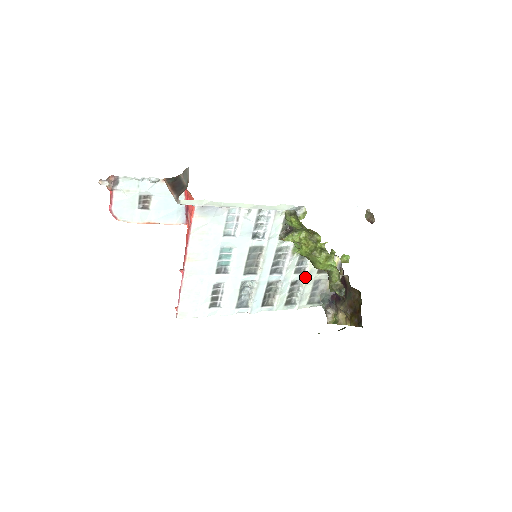
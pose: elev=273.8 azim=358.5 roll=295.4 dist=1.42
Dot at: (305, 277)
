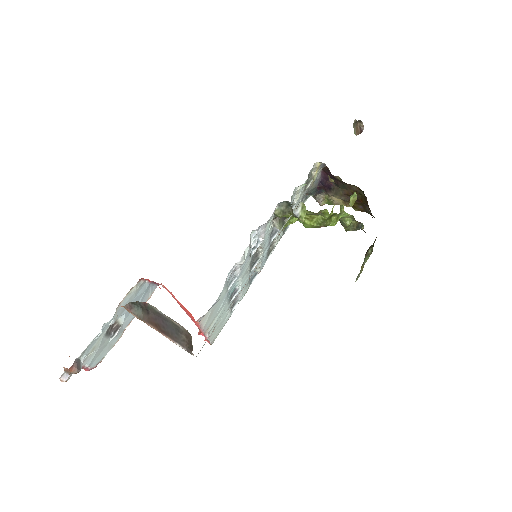
Dot at: (295, 206)
